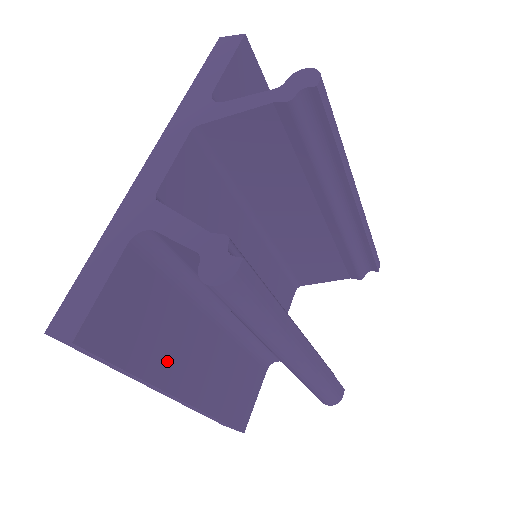
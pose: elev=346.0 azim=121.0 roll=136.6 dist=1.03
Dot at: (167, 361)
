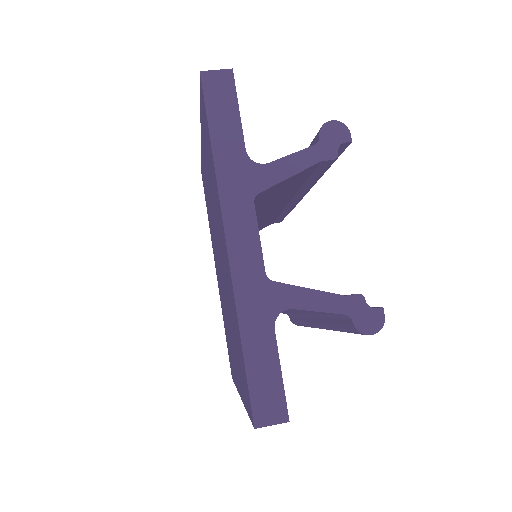
Dot at: occluded
